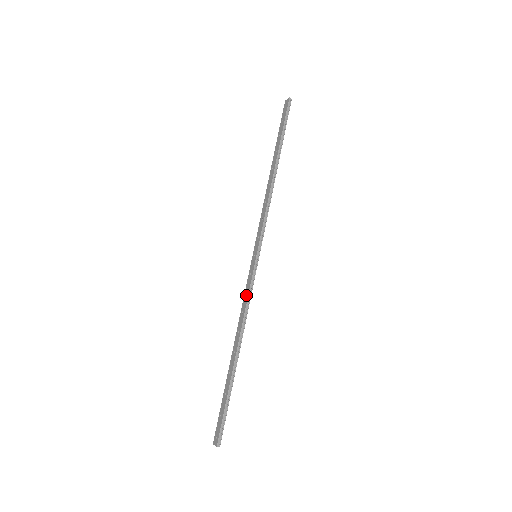
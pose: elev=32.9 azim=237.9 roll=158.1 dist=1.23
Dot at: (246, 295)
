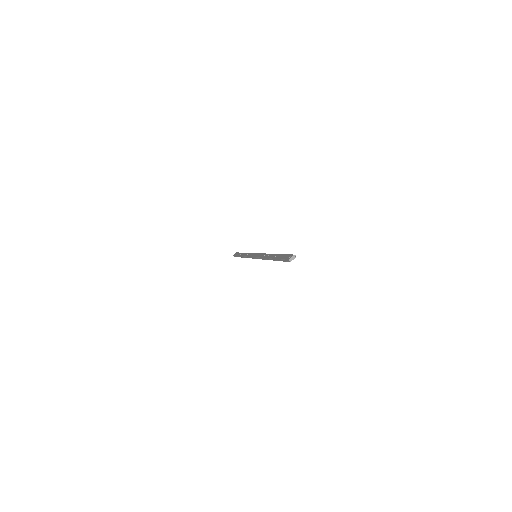
Dot at: (262, 255)
